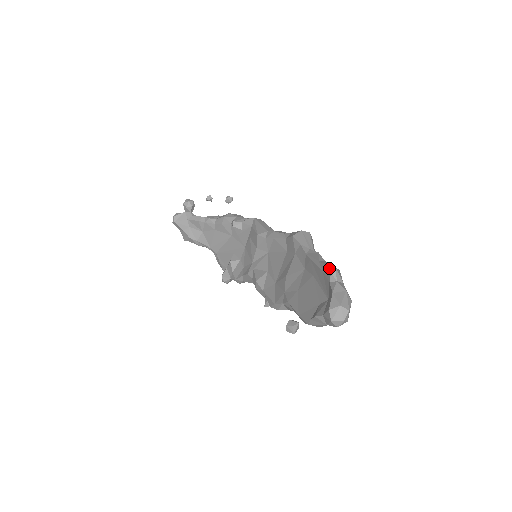
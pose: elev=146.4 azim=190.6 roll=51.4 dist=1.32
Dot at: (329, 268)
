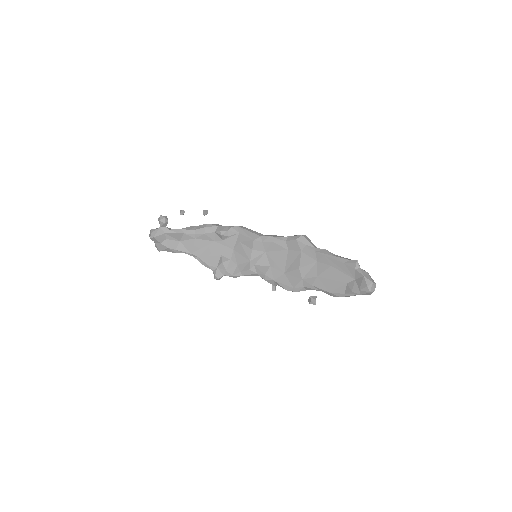
Dot at: (350, 260)
